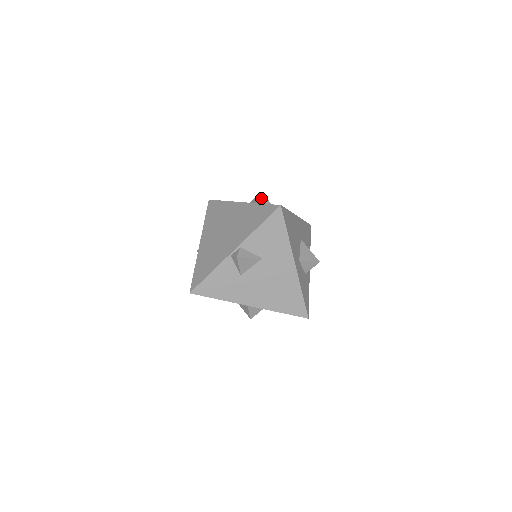
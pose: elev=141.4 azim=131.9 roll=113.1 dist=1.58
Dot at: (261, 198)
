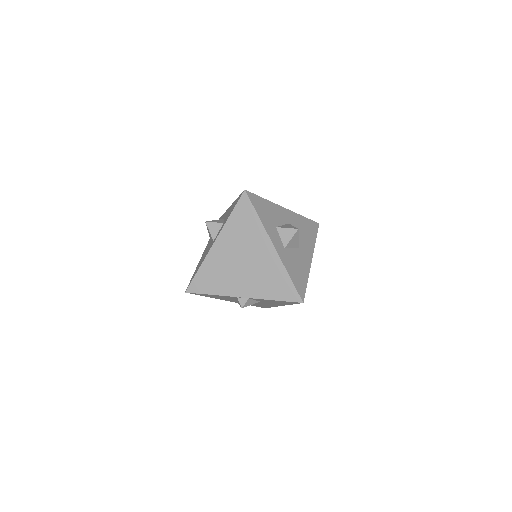
Dot at: (294, 237)
